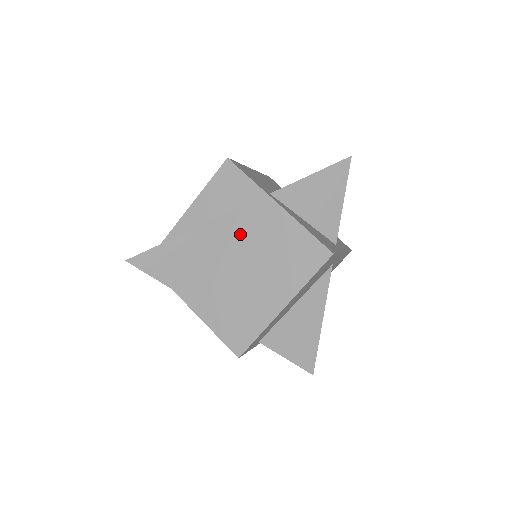
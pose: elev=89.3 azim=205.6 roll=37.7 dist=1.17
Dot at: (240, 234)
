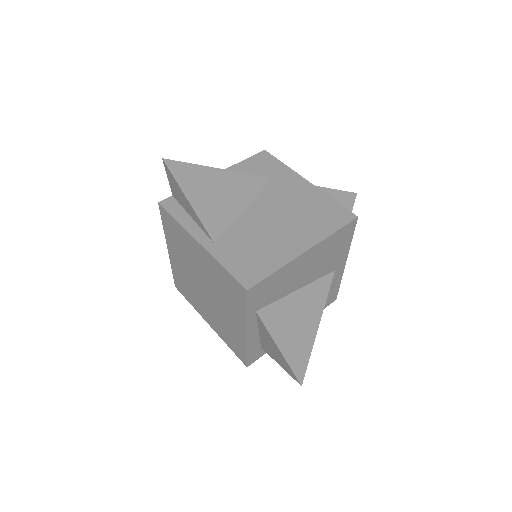
Dot at: (268, 194)
